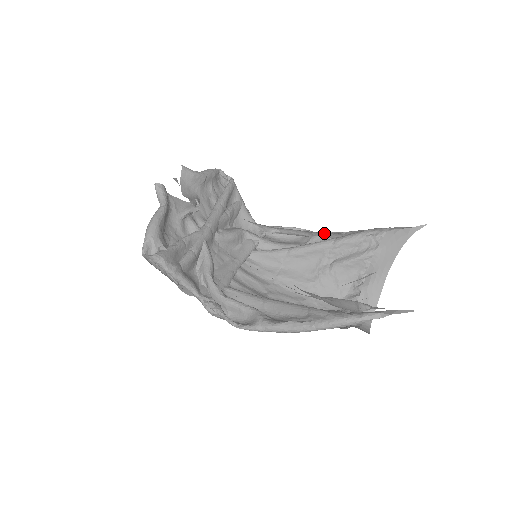
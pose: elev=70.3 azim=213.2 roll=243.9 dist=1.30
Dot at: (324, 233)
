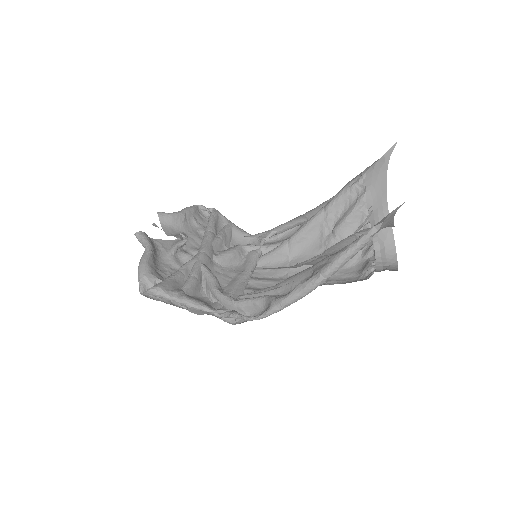
Dot at: (315, 209)
